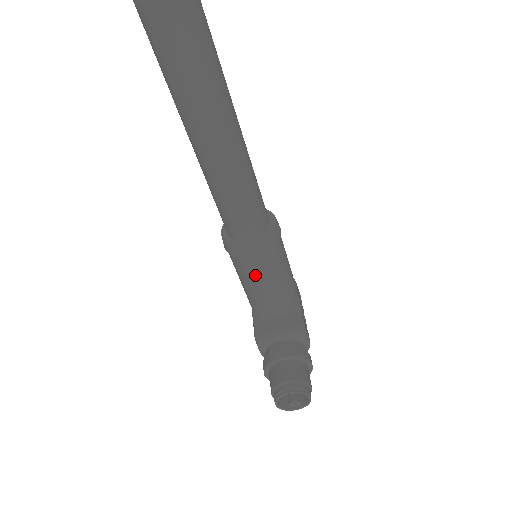
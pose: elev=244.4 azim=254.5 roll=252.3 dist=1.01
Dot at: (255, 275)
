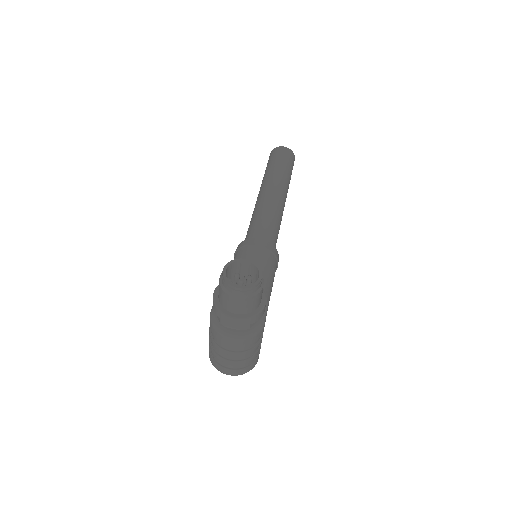
Dot at: occluded
